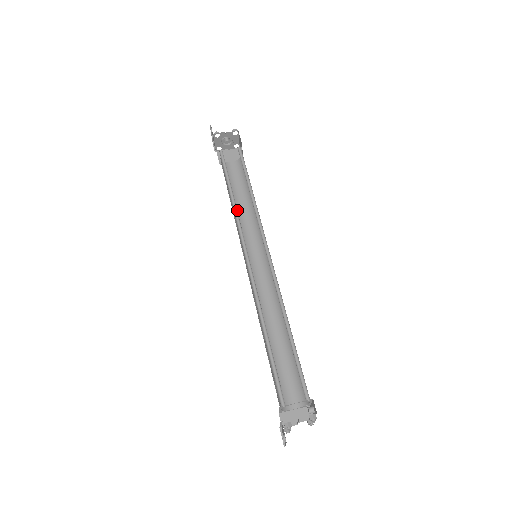
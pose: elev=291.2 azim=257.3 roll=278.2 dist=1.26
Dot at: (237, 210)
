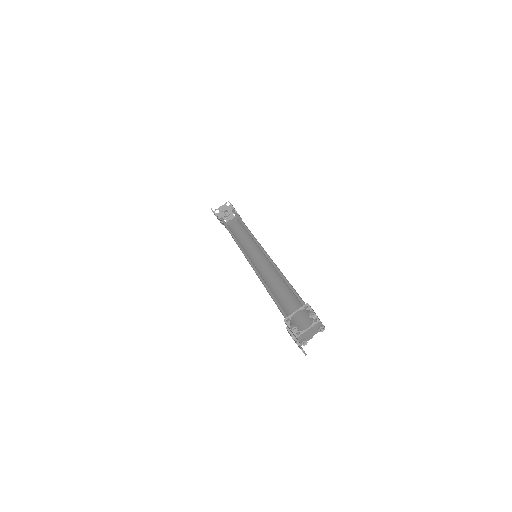
Dot at: (242, 244)
